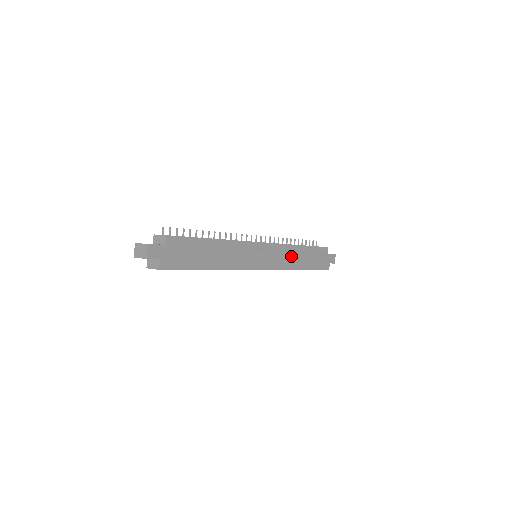
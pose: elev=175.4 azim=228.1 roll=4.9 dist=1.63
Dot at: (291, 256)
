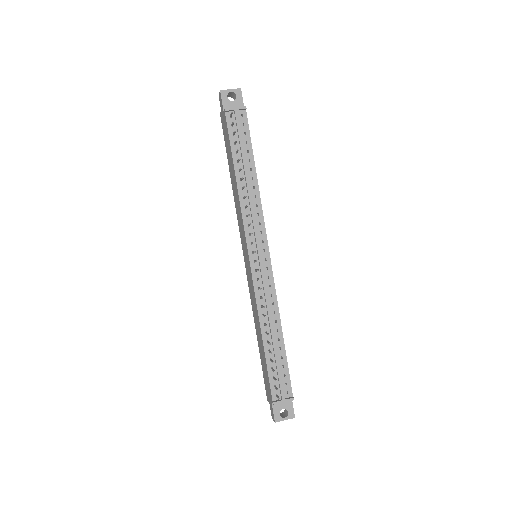
Dot at: occluded
